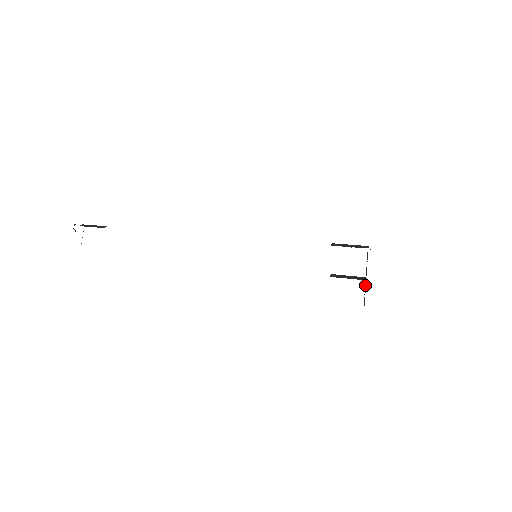
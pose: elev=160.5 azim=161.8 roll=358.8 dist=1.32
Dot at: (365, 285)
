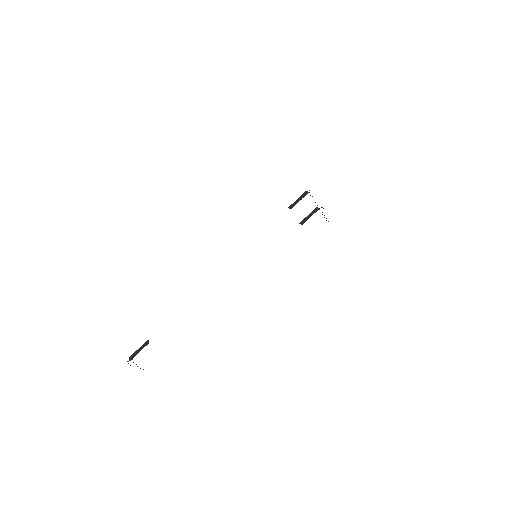
Dot at: occluded
